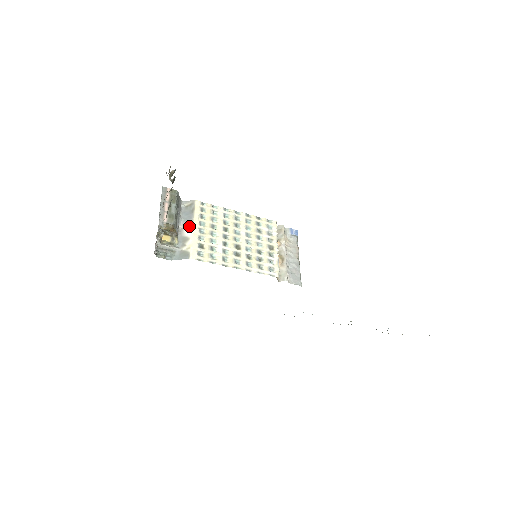
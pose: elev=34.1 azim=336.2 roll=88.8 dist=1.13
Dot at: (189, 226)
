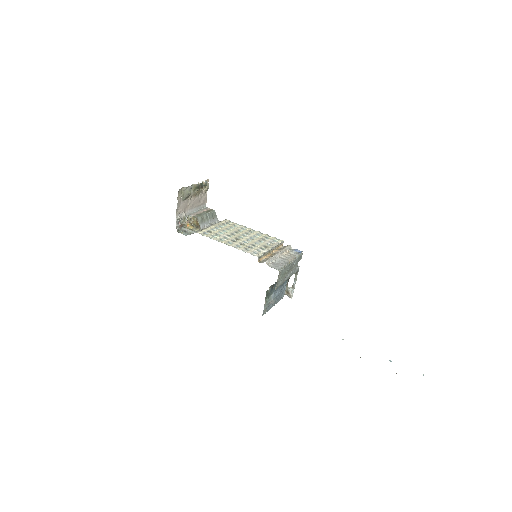
Dot at: (211, 226)
